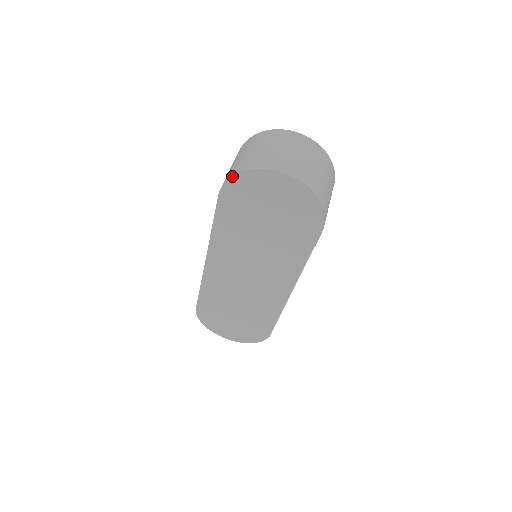
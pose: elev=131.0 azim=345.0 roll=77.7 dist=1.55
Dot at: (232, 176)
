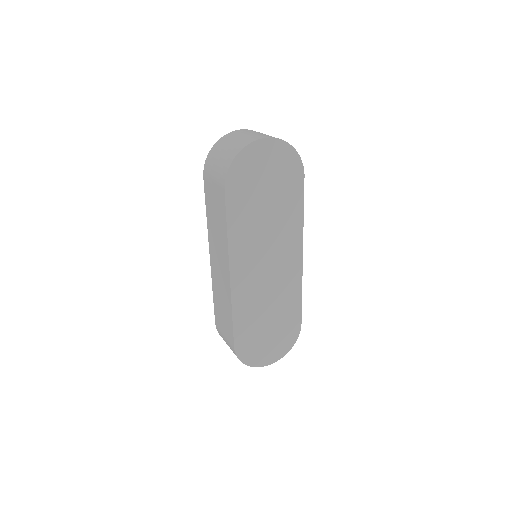
Dot at: (230, 164)
